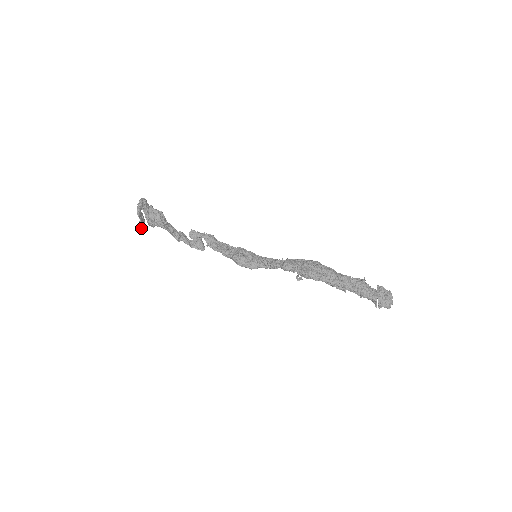
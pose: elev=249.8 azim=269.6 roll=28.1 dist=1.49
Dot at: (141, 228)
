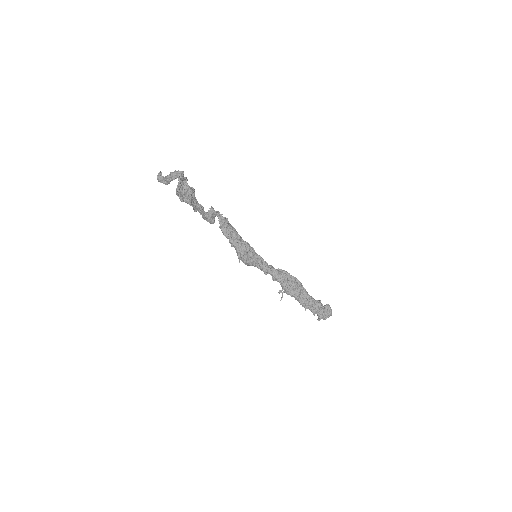
Dot at: occluded
